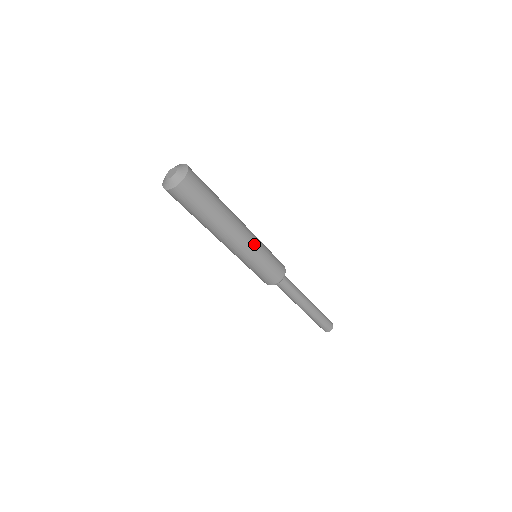
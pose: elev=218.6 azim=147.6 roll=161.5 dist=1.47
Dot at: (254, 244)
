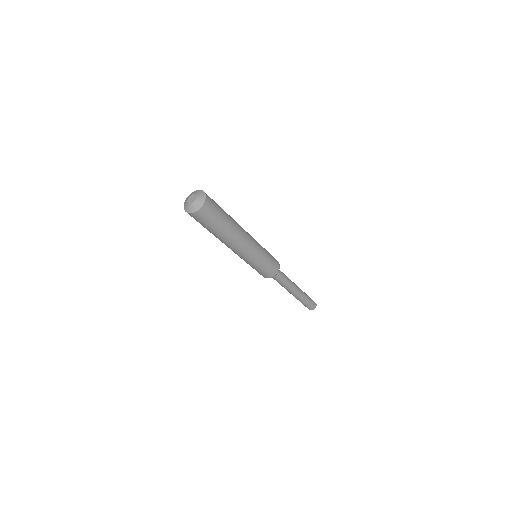
Dot at: (256, 244)
